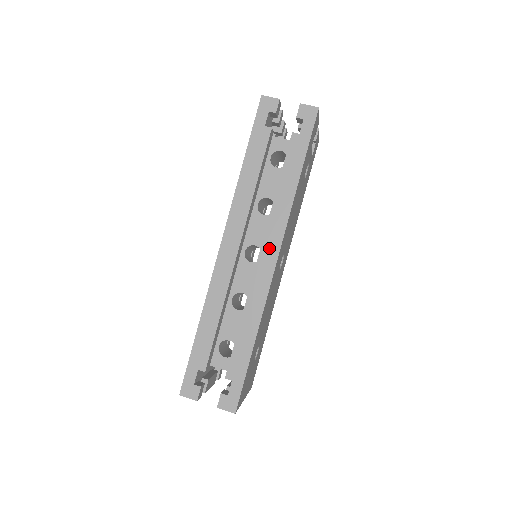
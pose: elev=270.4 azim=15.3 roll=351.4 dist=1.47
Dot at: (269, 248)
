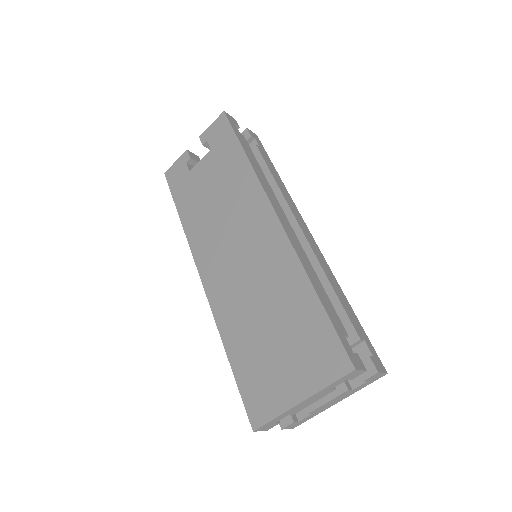
Dot at: (301, 222)
